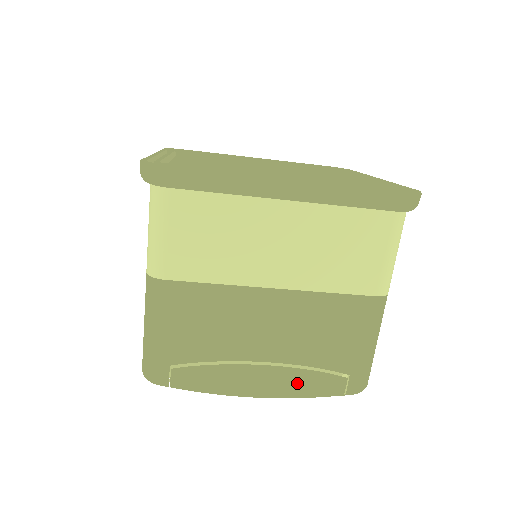
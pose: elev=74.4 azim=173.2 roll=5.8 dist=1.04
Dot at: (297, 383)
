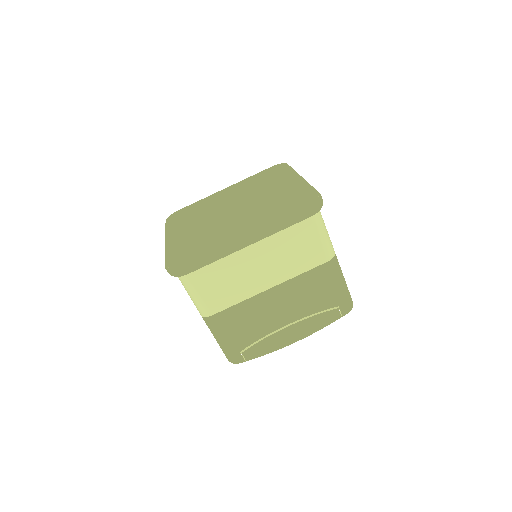
Dot at: (312, 325)
